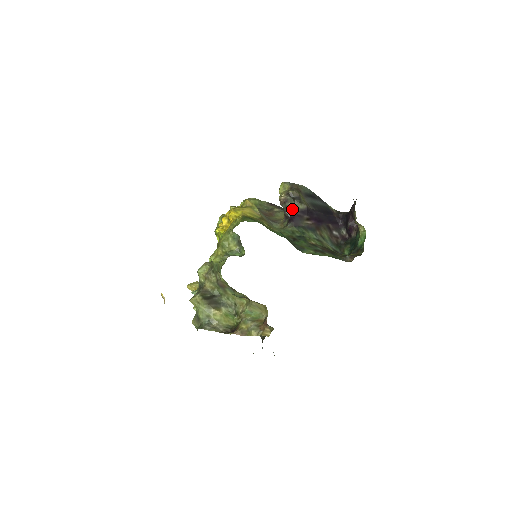
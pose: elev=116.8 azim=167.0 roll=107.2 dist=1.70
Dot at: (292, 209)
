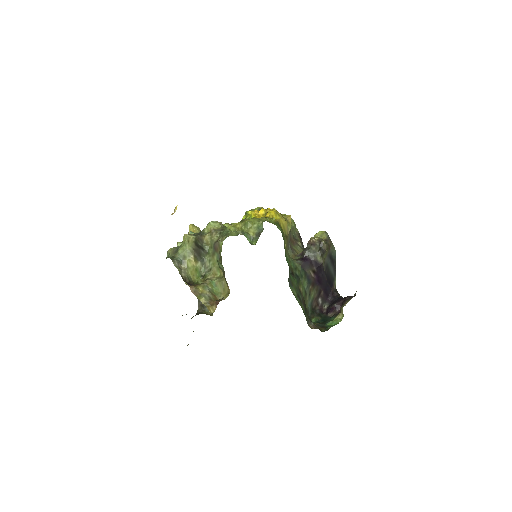
Dot at: (312, 254)
